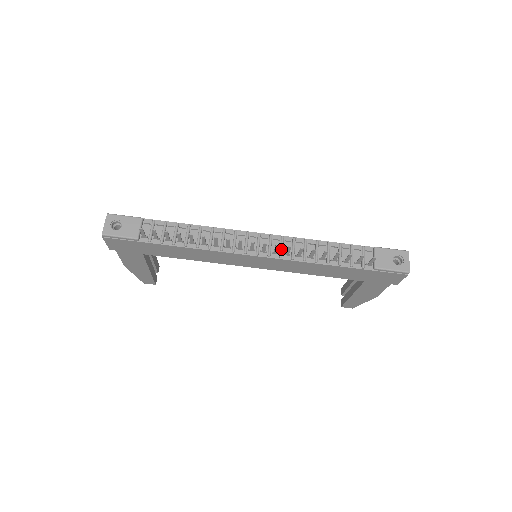
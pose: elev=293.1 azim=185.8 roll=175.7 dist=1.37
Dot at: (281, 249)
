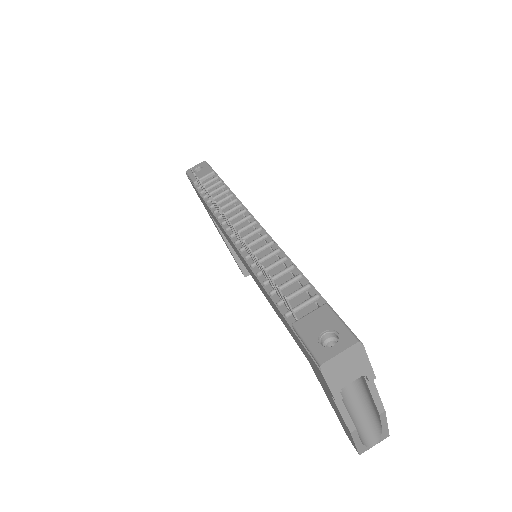
Dot at: (249, 243)
